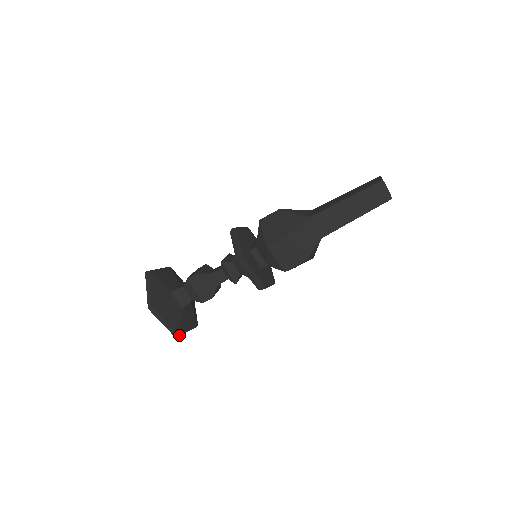
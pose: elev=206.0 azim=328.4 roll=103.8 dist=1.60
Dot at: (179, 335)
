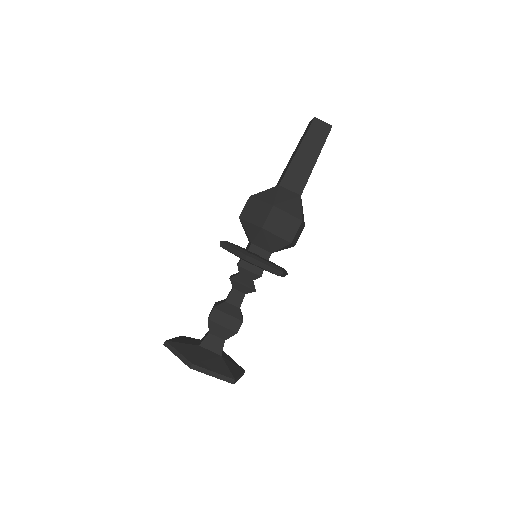
Dot at: (235, 381)
